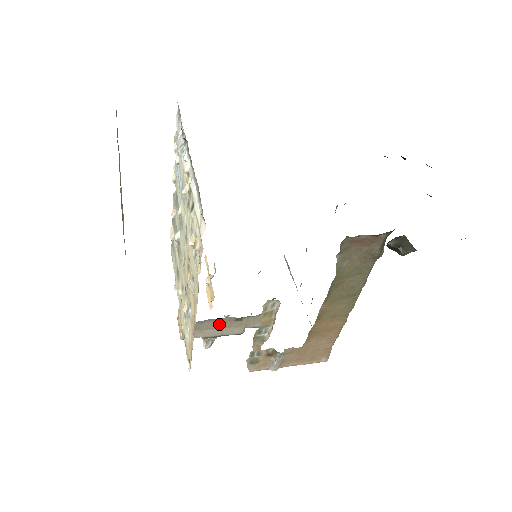
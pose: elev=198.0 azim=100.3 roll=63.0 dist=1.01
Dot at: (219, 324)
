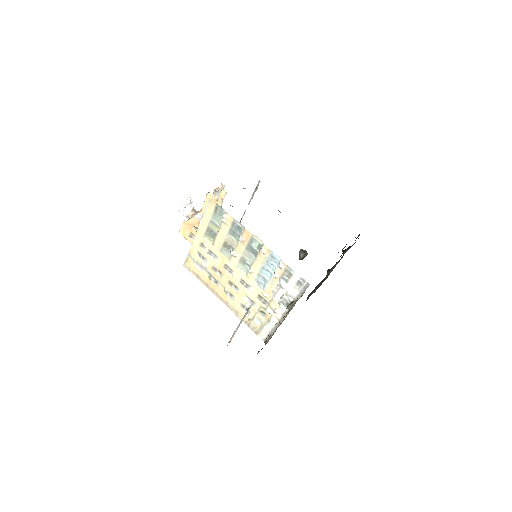
Dot at: occluded
